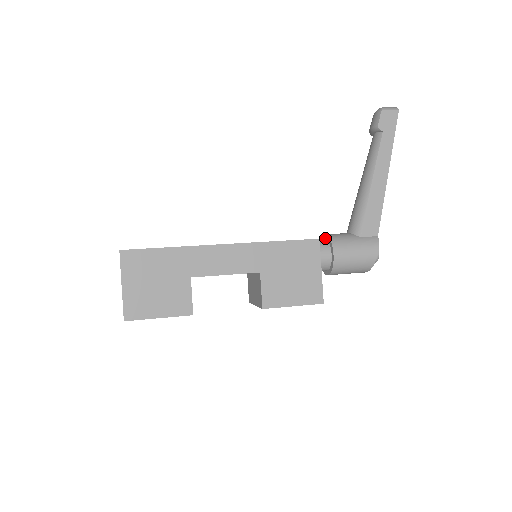
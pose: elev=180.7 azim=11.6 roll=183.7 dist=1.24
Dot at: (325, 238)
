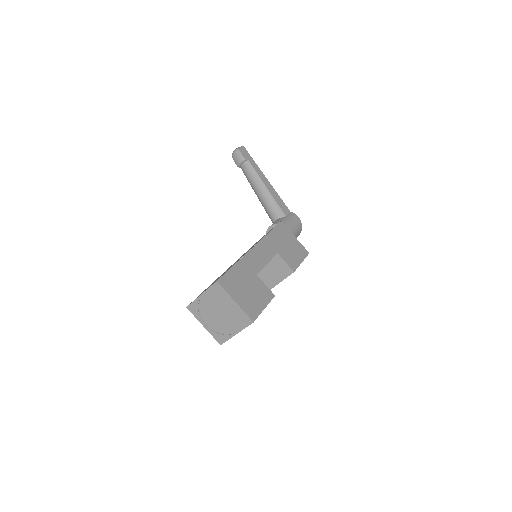
Dot at: occluded
